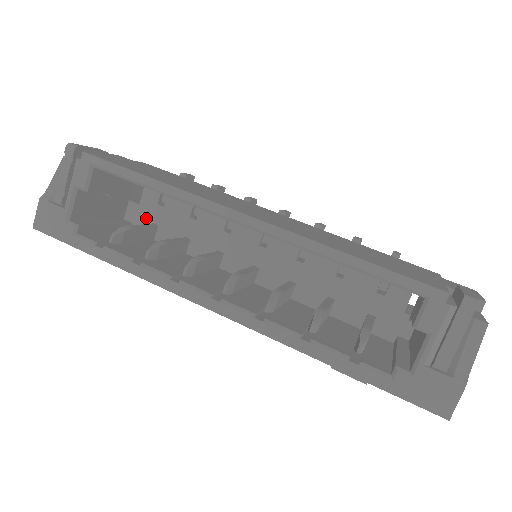
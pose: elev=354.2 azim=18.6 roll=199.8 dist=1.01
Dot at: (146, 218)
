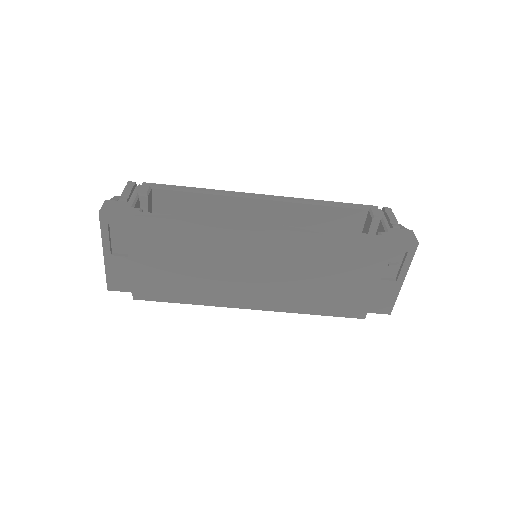
Dot at: occluded
